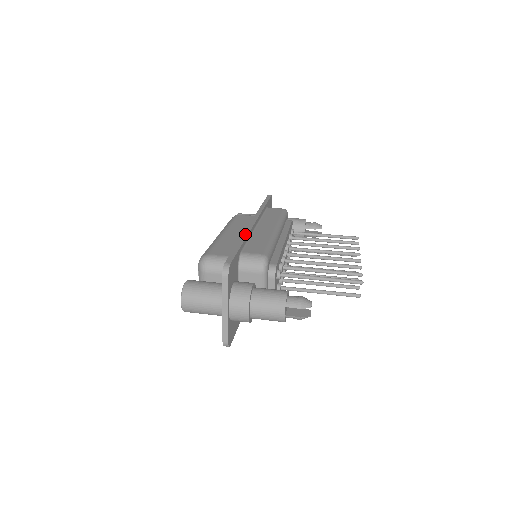
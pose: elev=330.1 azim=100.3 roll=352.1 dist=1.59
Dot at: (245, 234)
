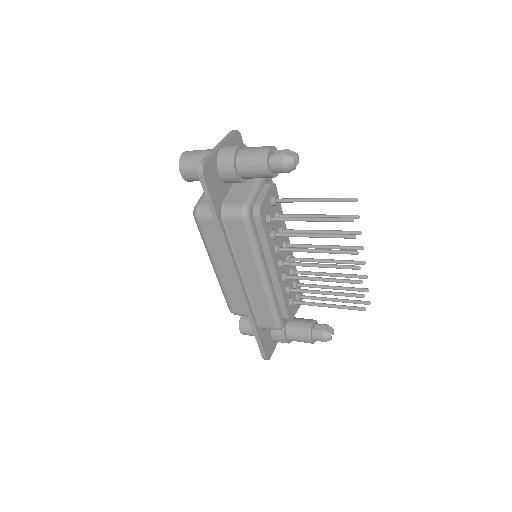
Dot at: occluded
